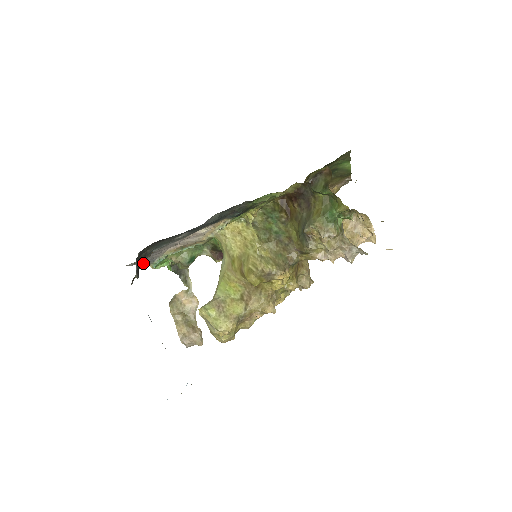
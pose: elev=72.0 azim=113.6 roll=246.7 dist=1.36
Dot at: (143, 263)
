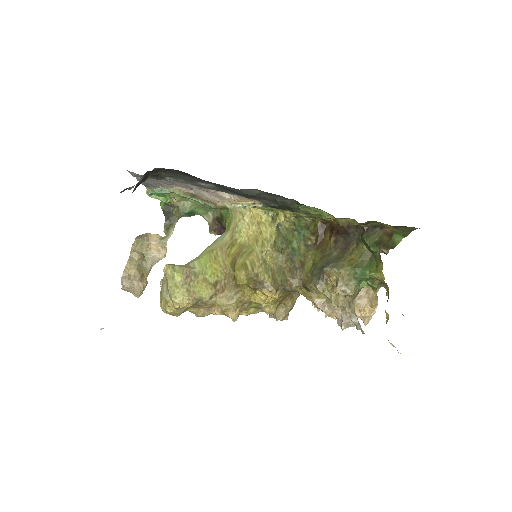
Dot at: occluded
